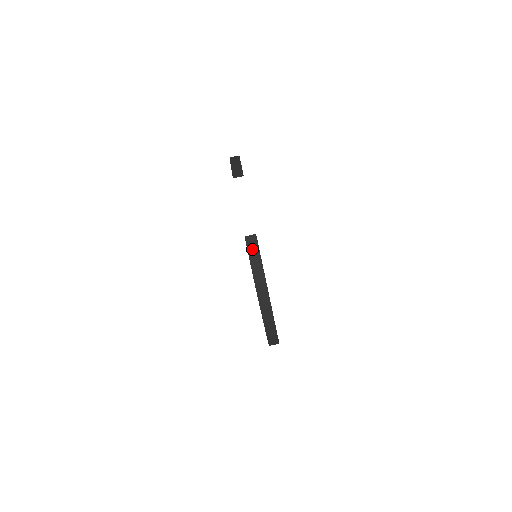
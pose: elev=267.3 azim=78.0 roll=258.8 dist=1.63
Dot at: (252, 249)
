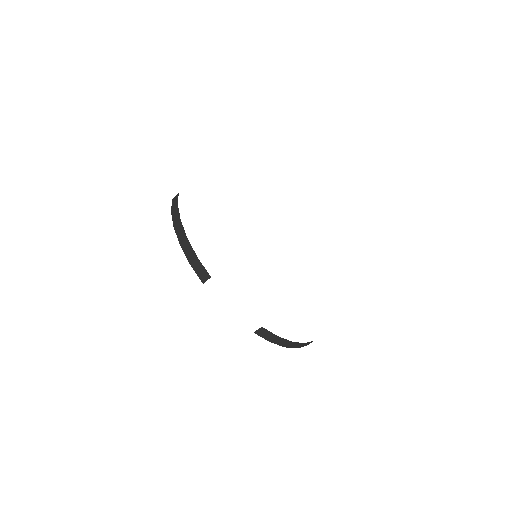
Dot at: (266, 336)
